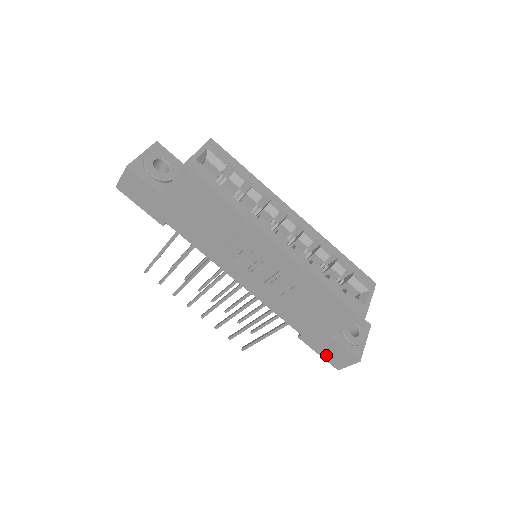
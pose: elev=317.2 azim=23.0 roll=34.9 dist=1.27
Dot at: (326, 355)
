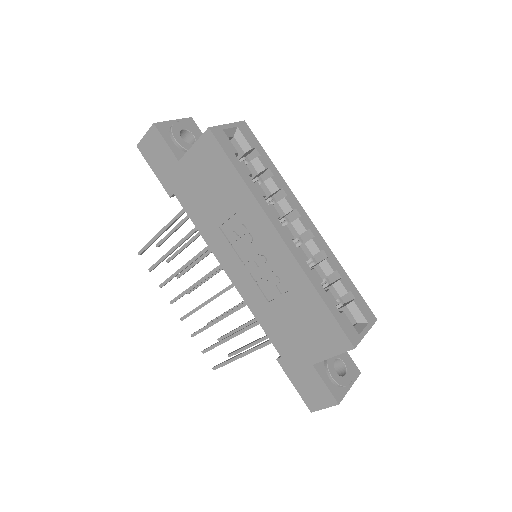
Dot at: (302, 389)
